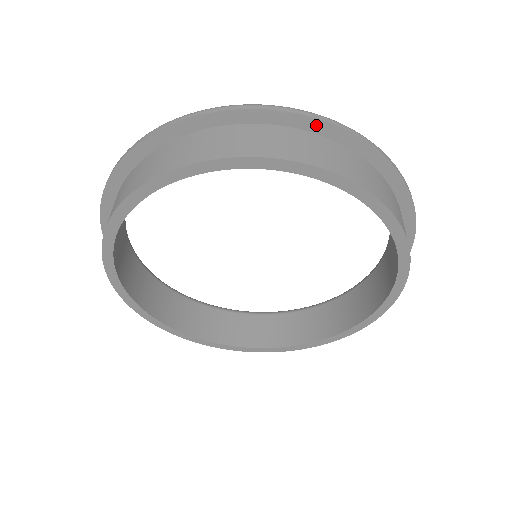
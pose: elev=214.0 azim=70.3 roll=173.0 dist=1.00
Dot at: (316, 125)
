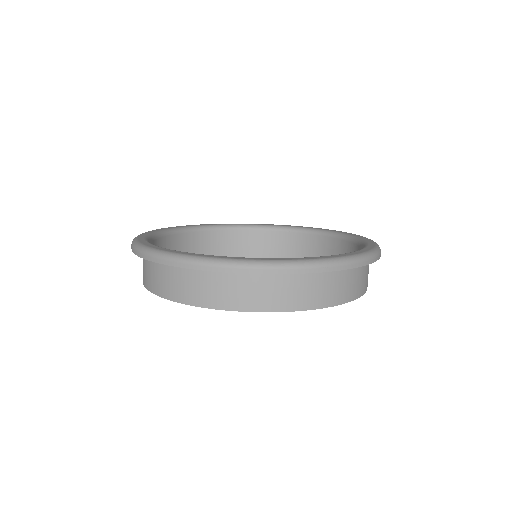
Dot at: (347, 268)
